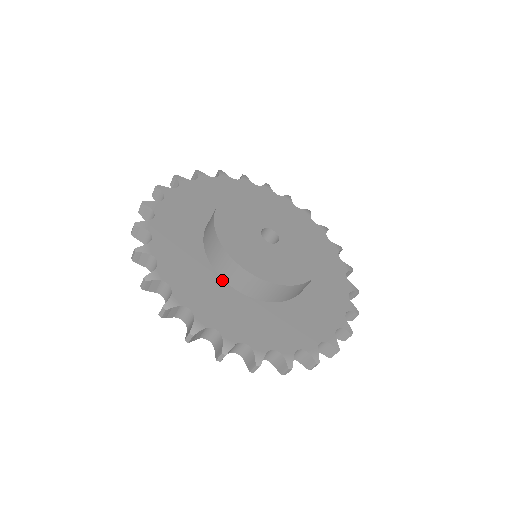
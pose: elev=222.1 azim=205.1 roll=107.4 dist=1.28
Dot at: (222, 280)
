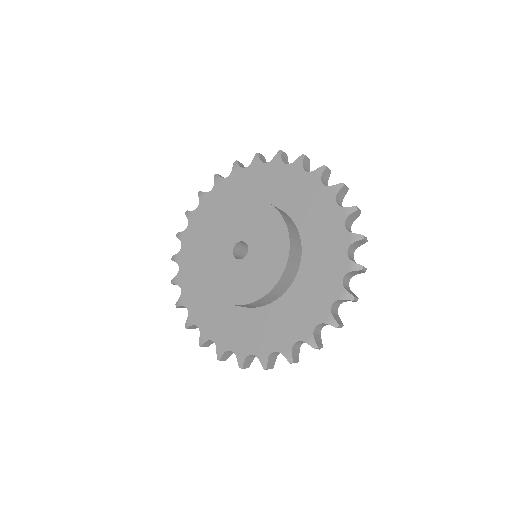
Dot at: occluded
